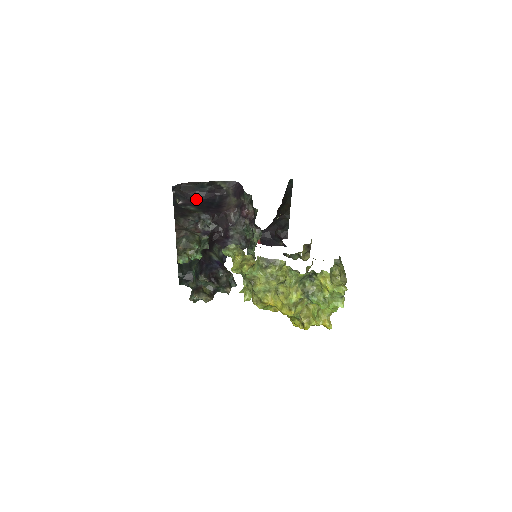
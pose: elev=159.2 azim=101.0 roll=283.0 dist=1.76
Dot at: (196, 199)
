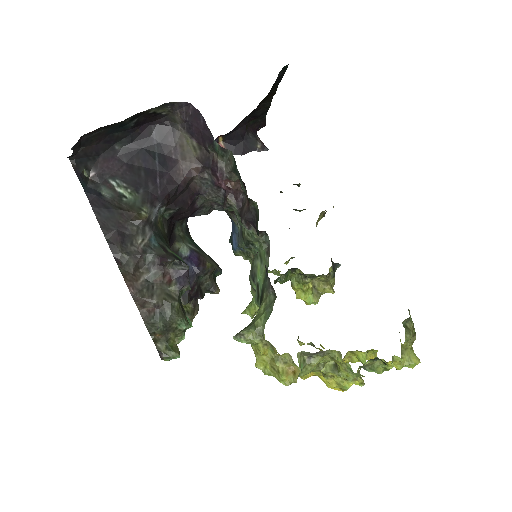
Dot at: (115, 148)
